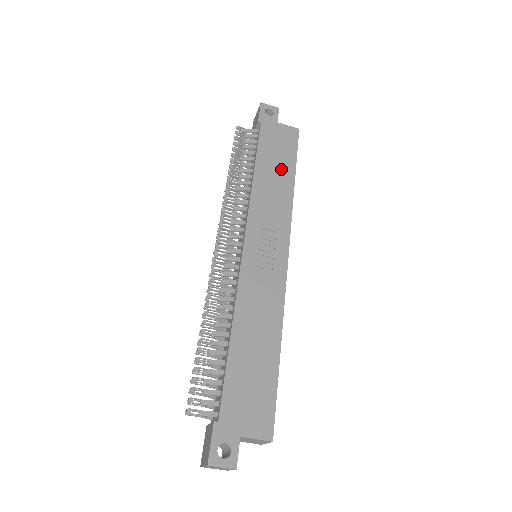
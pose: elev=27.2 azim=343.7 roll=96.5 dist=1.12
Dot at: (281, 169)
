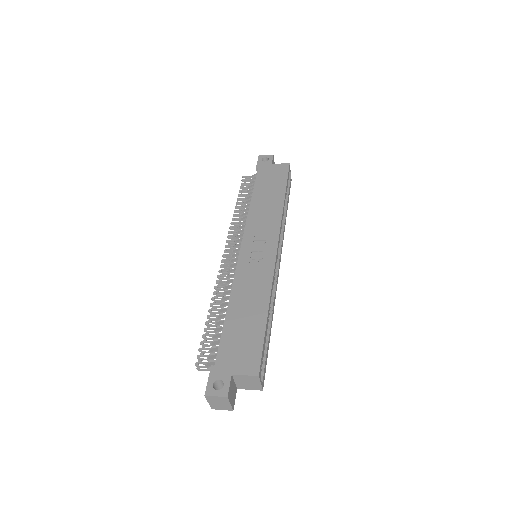
Dot at: (273, 193)
